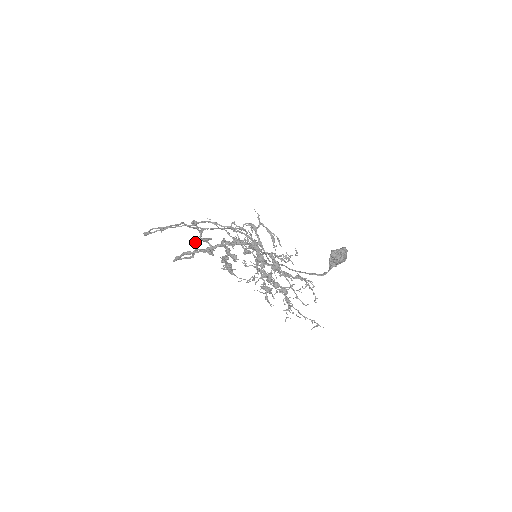
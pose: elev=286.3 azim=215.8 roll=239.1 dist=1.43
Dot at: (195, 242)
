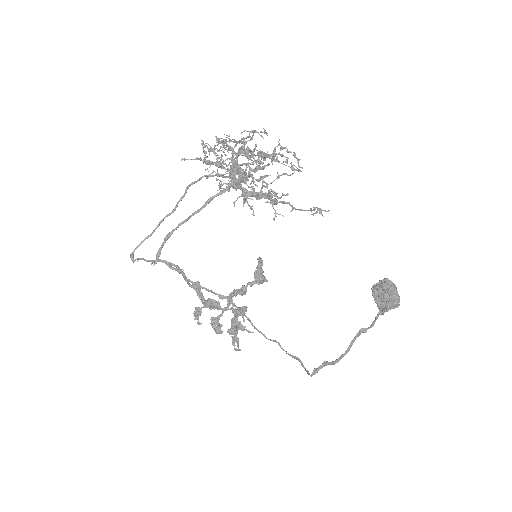
Dot at: (198, 314)
